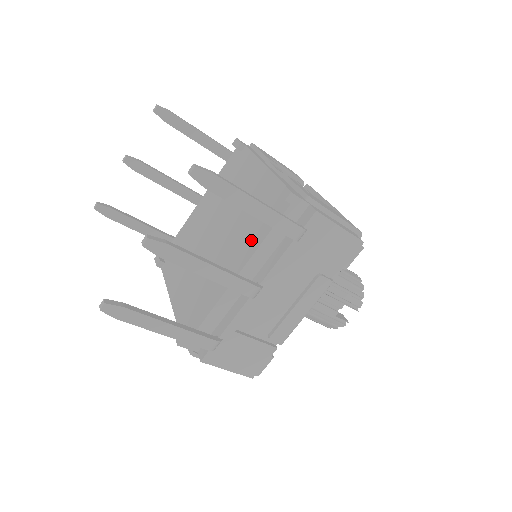
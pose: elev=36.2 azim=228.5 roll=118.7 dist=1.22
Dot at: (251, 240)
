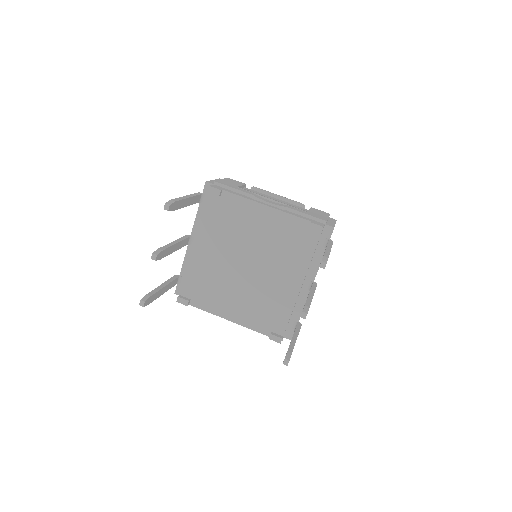
Dot at: (298, 262)
